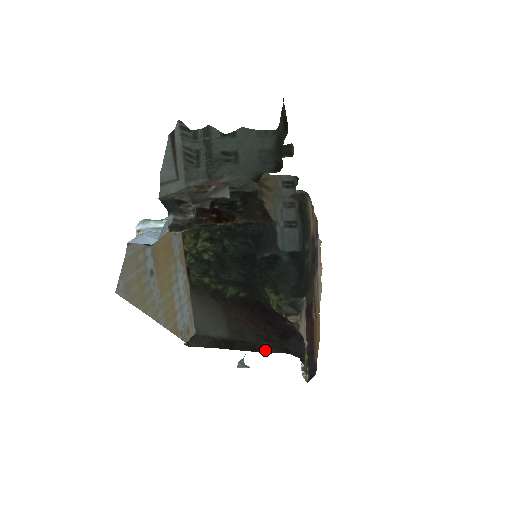
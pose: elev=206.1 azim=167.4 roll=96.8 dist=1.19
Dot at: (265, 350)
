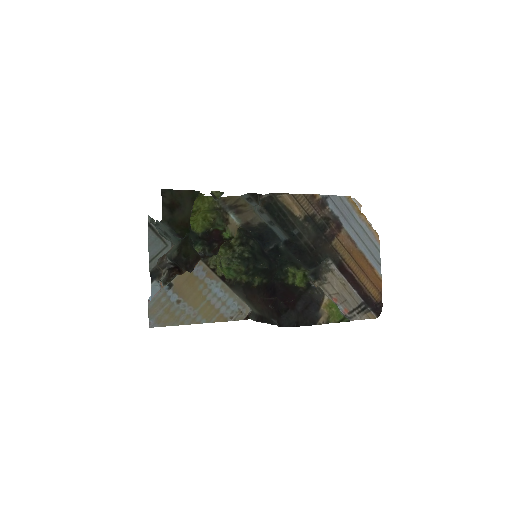
Dot at: (275, 323)
